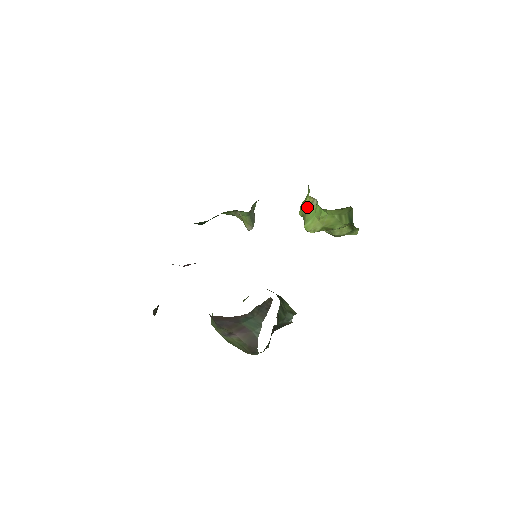
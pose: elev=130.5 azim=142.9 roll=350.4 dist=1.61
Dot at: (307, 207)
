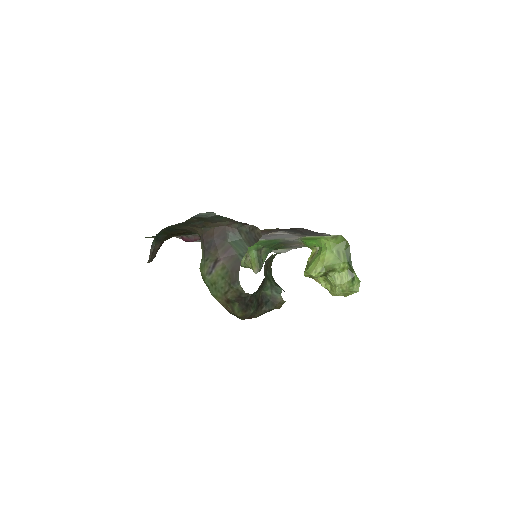
Dot at: (310, 259)
